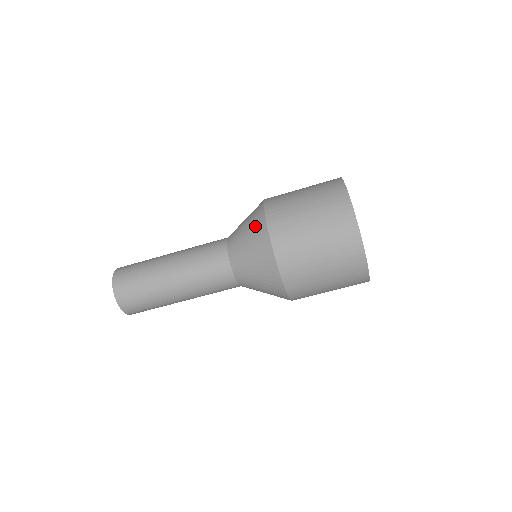
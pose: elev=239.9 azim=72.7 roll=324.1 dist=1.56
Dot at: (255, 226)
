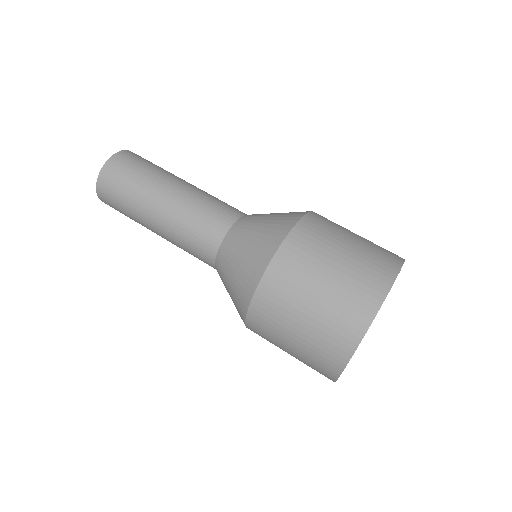
Dot at: occluded
